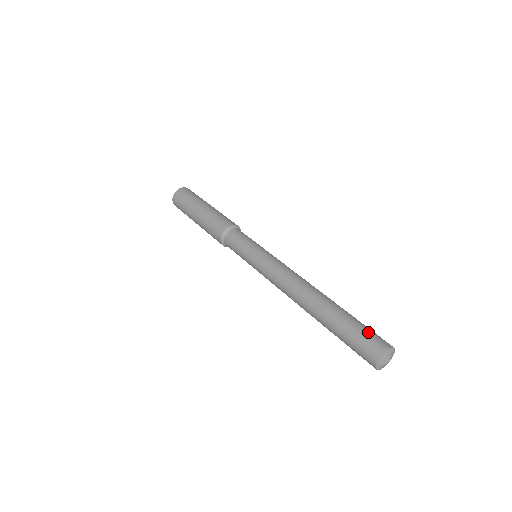
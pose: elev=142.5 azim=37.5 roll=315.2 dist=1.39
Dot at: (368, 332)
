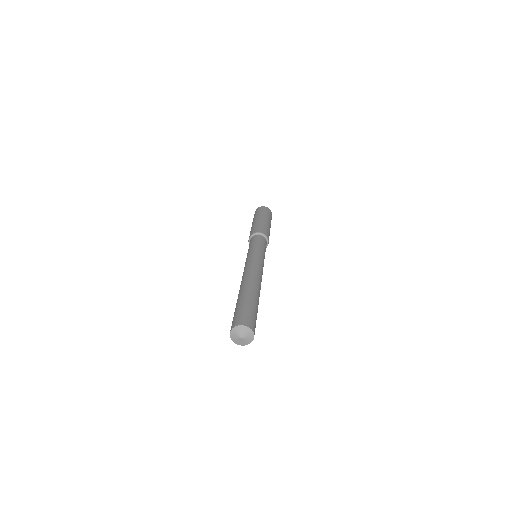
Dot at: (239, 313)
